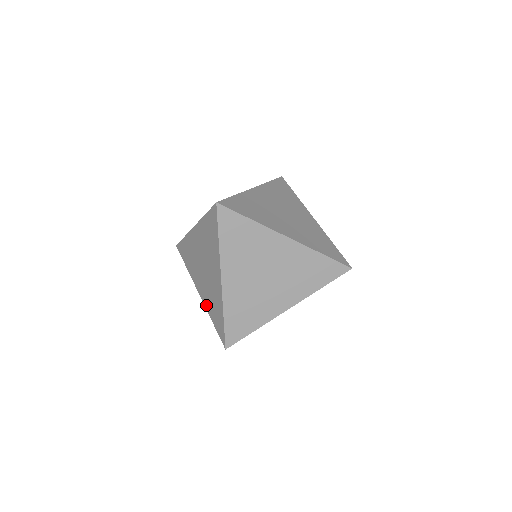
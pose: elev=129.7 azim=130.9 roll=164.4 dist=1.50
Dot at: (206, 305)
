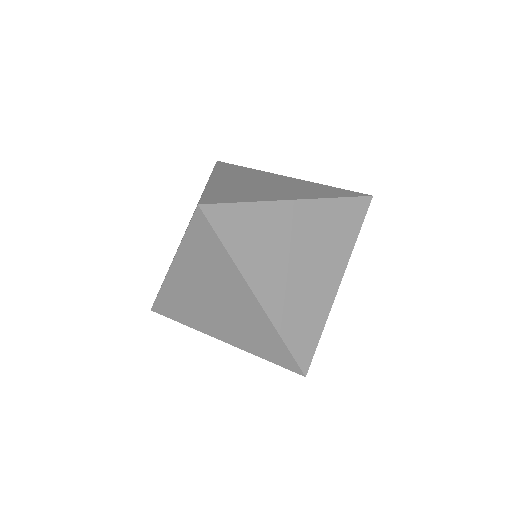
Dot at: (242, 346)
